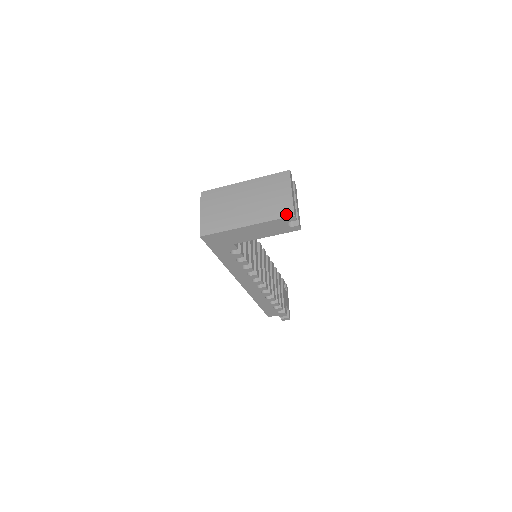
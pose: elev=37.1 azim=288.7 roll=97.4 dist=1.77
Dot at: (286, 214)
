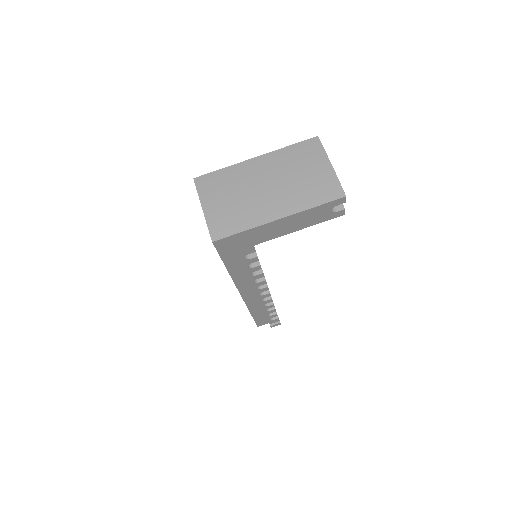
Dot at: (333, 196)
